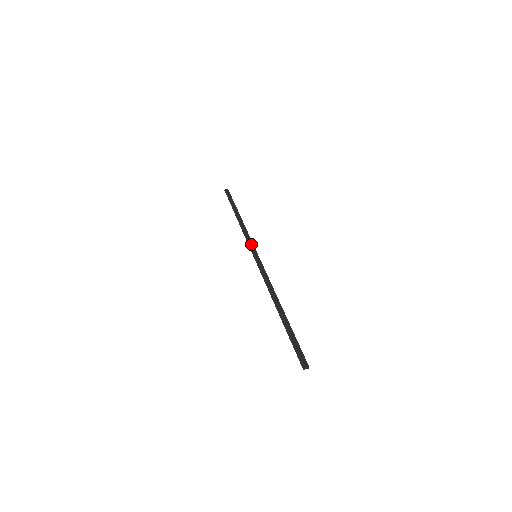
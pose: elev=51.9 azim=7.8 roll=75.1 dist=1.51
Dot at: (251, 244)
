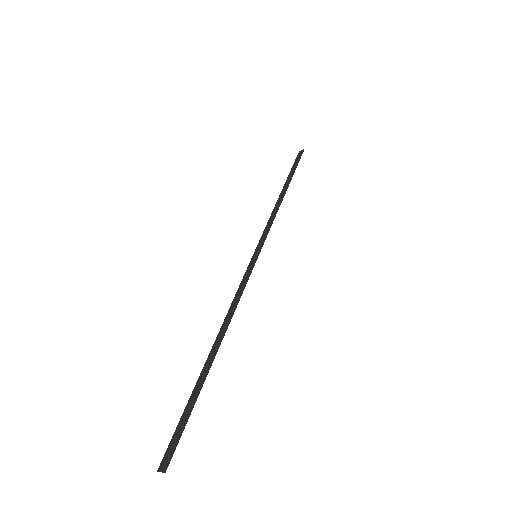
Dot at: (264, 236)
